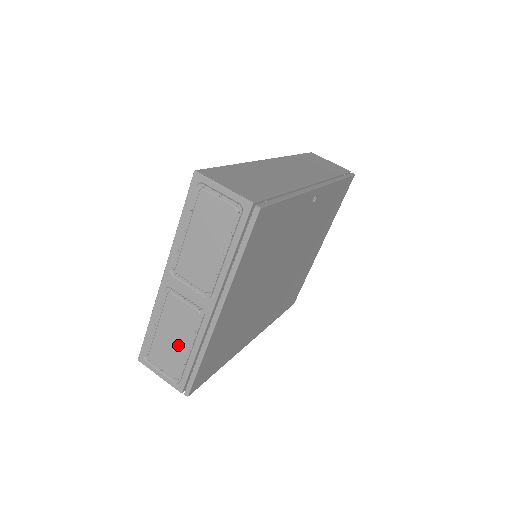
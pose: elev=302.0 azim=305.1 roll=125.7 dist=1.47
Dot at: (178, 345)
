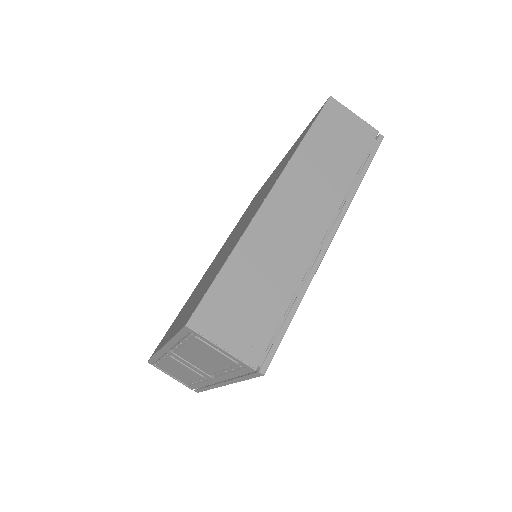
Dot at: (185, 377)
